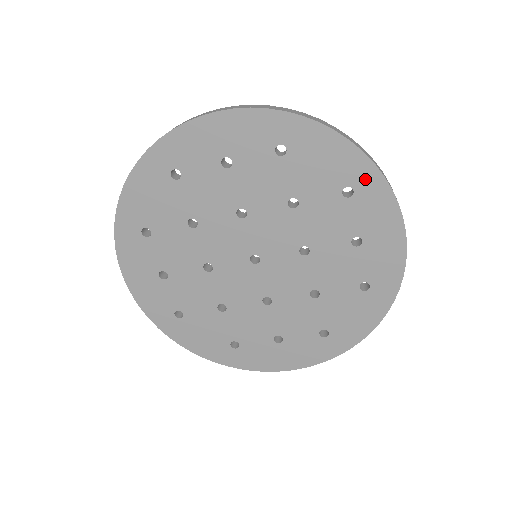
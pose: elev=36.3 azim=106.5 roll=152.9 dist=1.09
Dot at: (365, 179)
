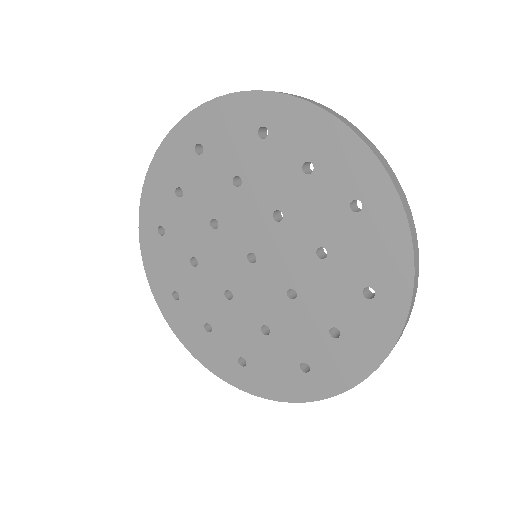
Dot at: (265, 109)
